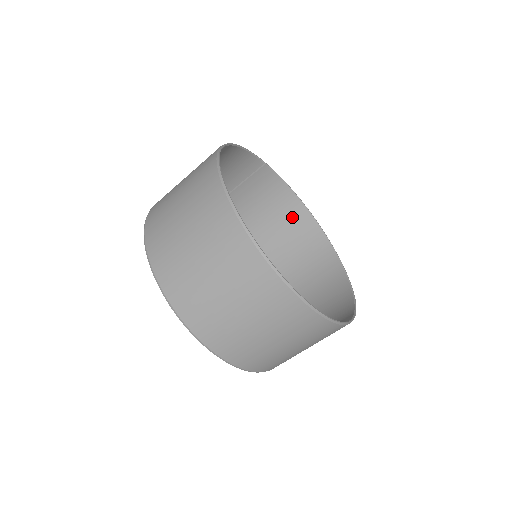
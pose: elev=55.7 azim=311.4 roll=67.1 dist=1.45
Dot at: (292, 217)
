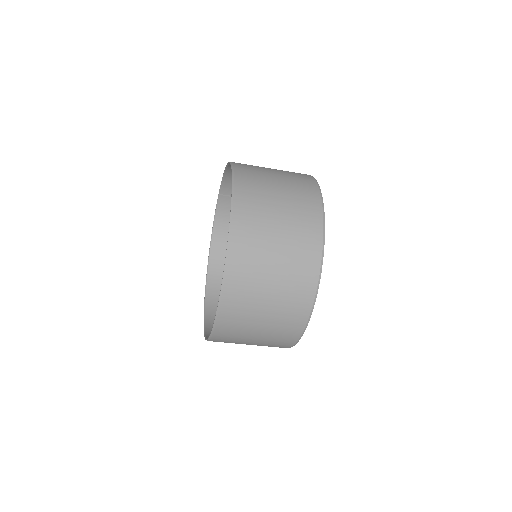
Dot at: occluded
